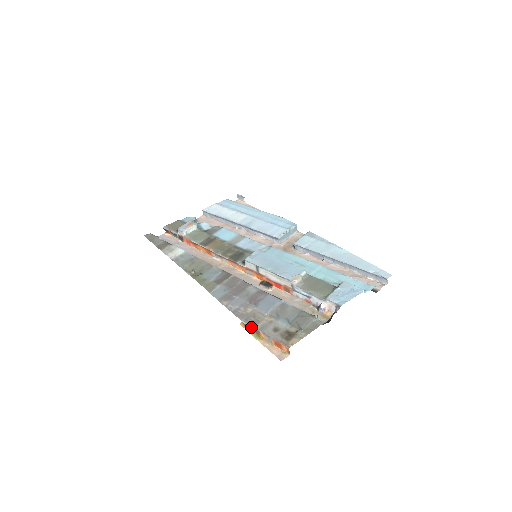
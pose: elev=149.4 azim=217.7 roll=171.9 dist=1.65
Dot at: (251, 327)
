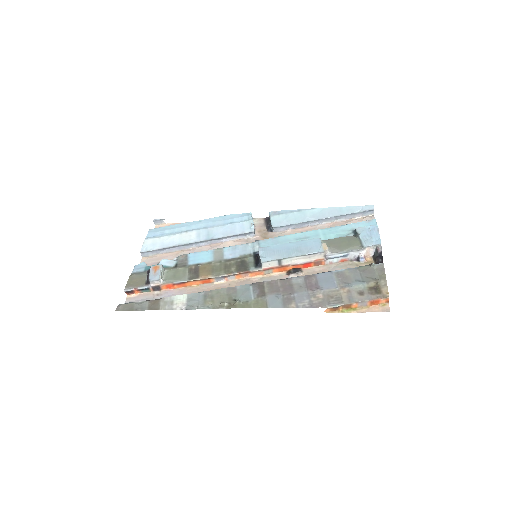
Dot at: (340, 306)
